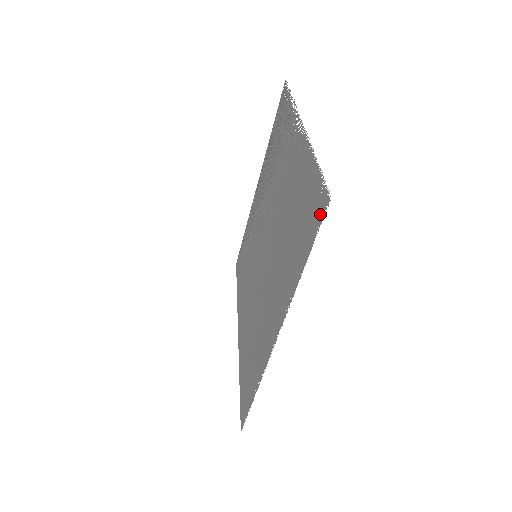
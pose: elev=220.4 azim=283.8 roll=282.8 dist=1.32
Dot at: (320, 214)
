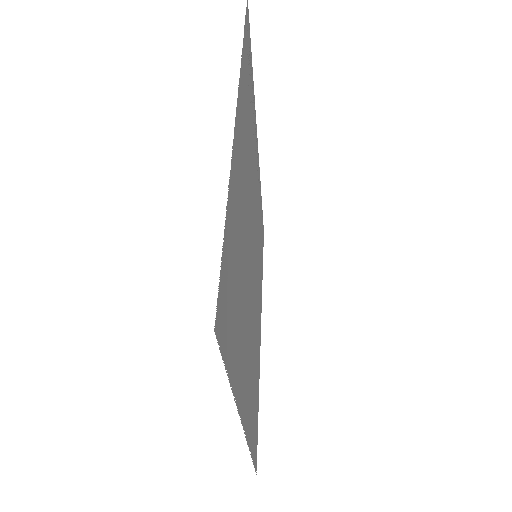
Dot at: (221, 332)
